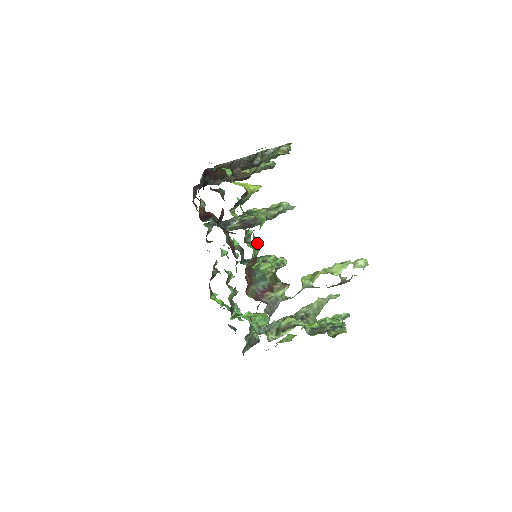
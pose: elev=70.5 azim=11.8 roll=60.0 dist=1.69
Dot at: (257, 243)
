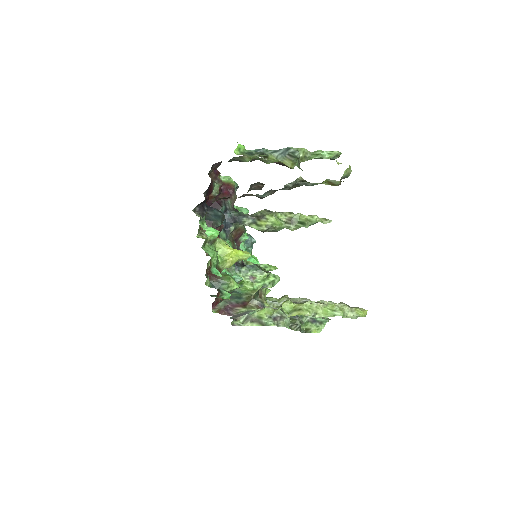
Dot at: (225, 298)
